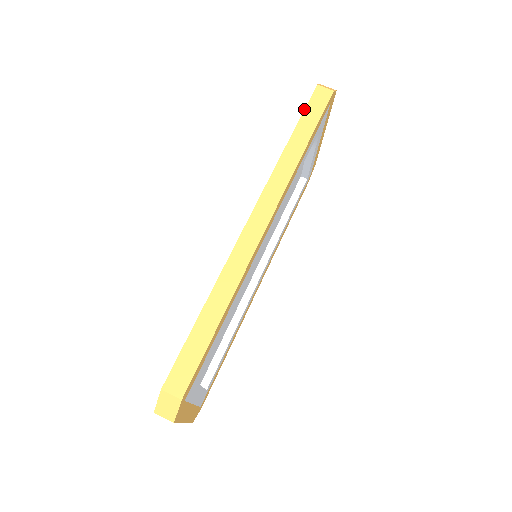
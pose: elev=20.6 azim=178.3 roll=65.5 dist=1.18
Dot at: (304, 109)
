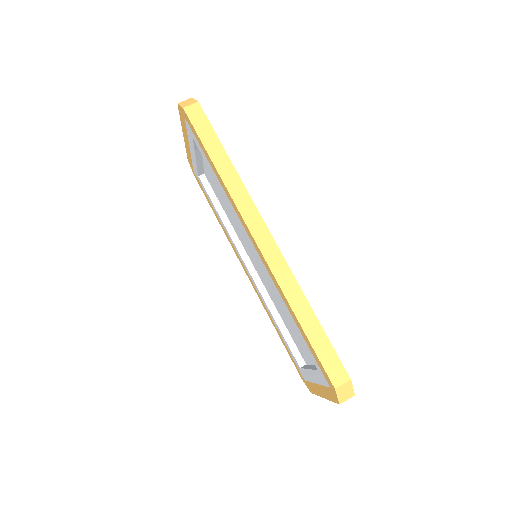
Dot at: (197, 134)
